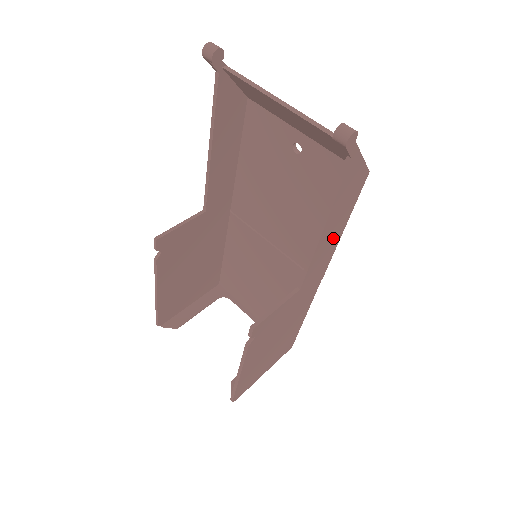
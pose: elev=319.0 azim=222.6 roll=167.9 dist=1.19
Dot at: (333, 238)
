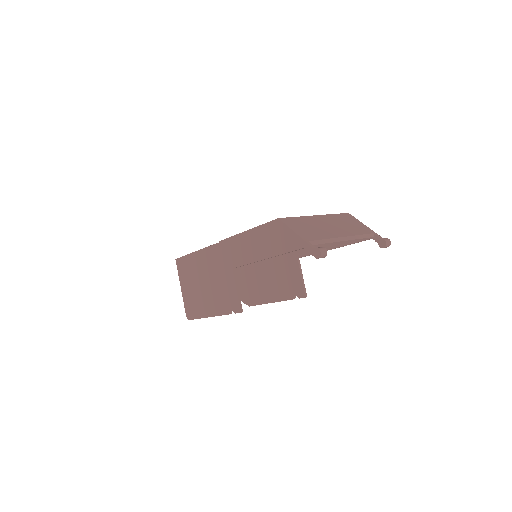
Dot at: occluded
